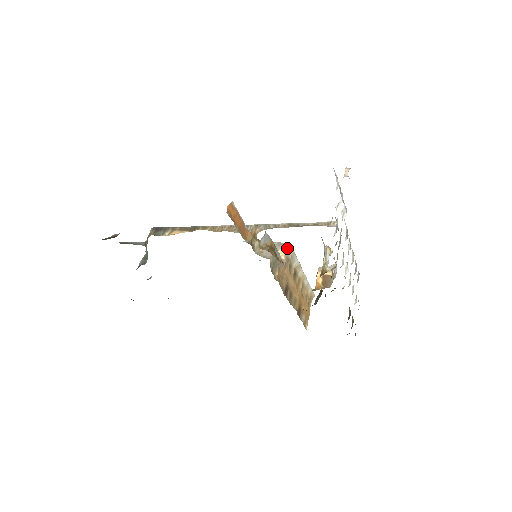
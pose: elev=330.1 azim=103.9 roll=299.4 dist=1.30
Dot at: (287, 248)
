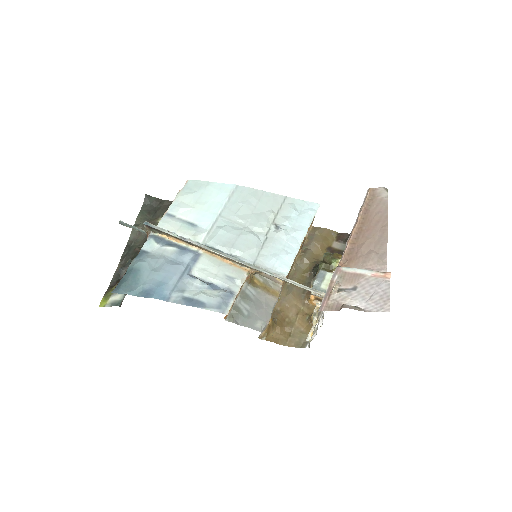
Dot at: occluded
